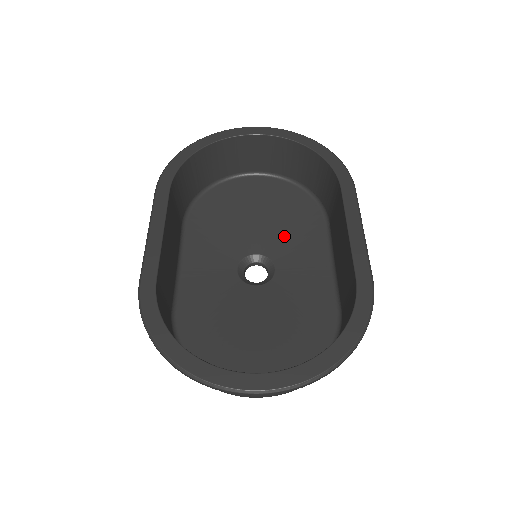
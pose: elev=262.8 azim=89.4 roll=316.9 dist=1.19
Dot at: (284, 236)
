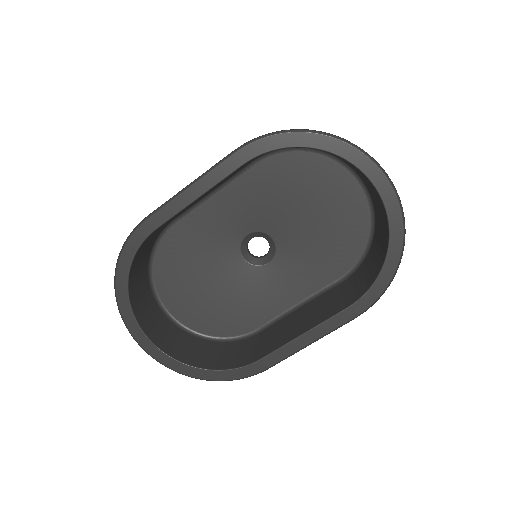
Dot at: (305, 251)
